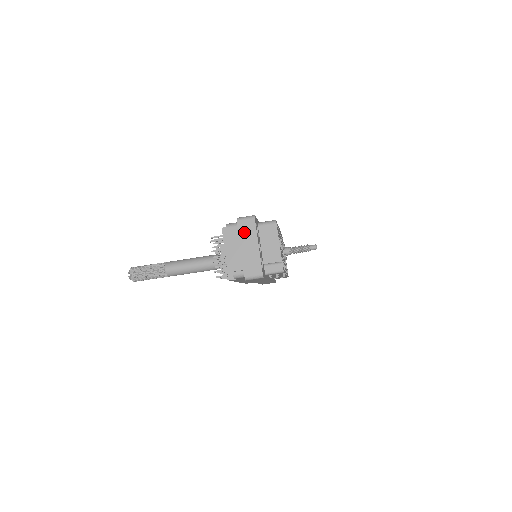
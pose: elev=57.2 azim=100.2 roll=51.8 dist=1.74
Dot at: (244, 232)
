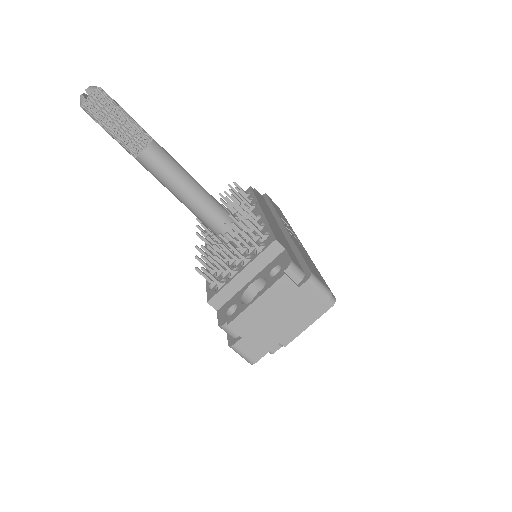
Dot at: (298, 301)
